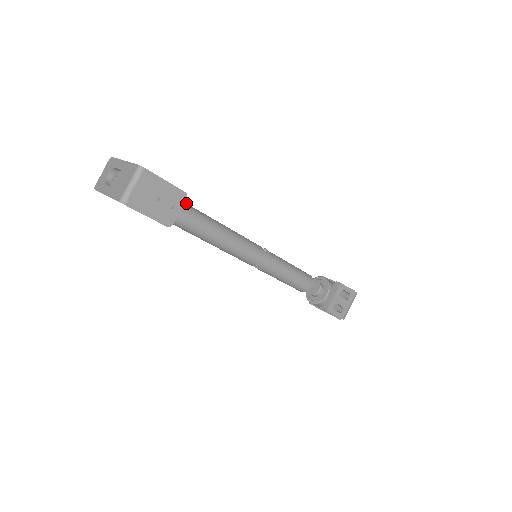
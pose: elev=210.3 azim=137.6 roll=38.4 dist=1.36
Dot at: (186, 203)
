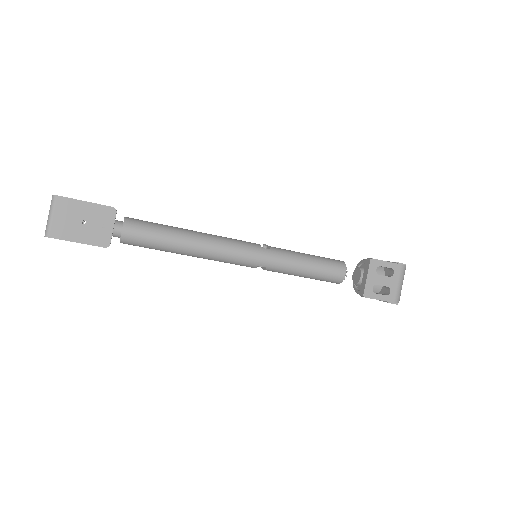
Dot at: (147, 221)
